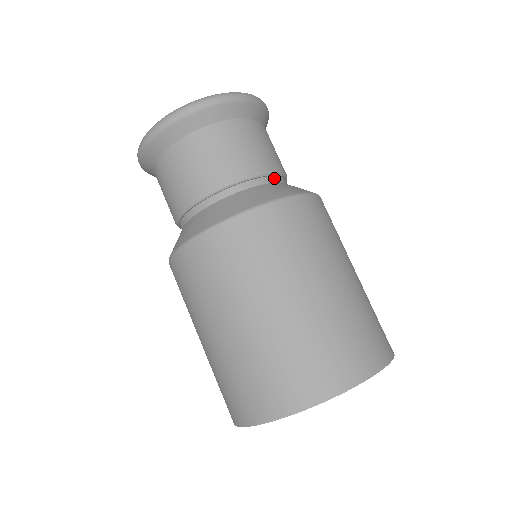
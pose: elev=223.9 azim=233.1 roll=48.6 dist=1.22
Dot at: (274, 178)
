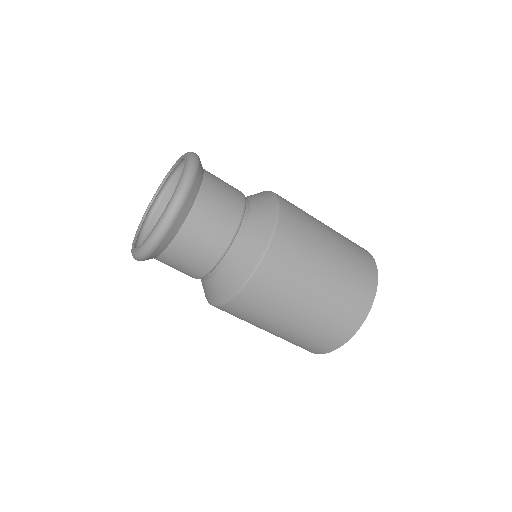
Dot at: (239, 232)
